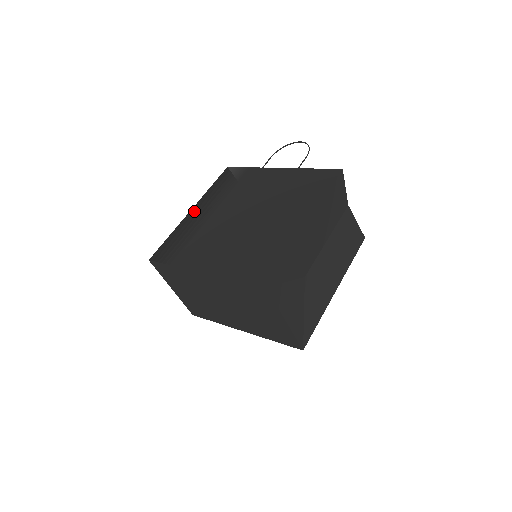
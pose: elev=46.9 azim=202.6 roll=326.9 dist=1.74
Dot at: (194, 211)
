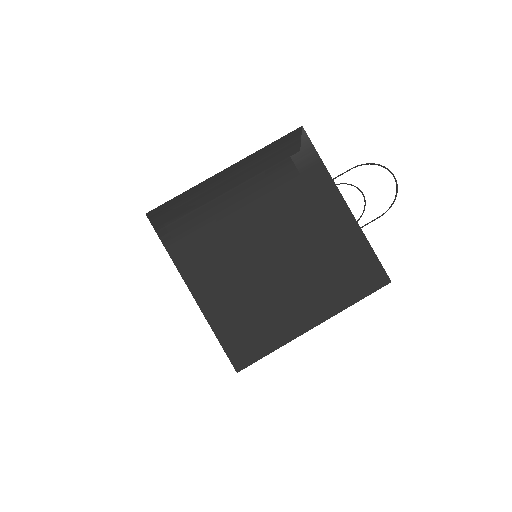
Dot at: (227, 177)
